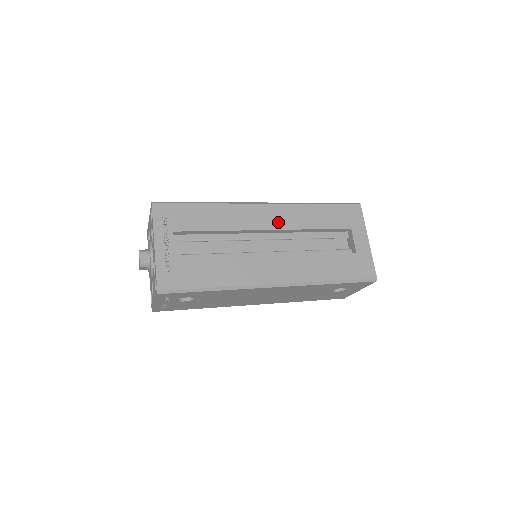
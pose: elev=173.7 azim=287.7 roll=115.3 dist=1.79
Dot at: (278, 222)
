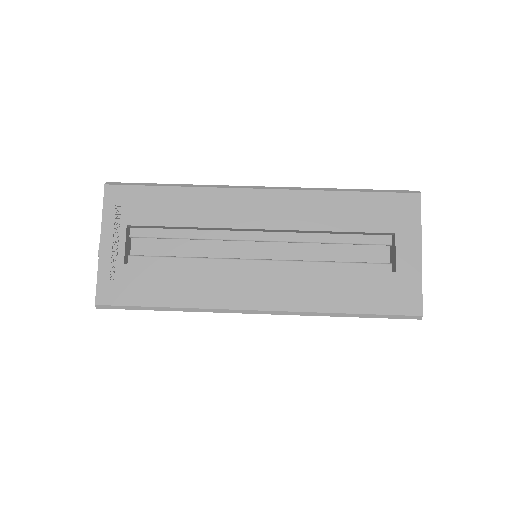
Dot at: (278, 218)
